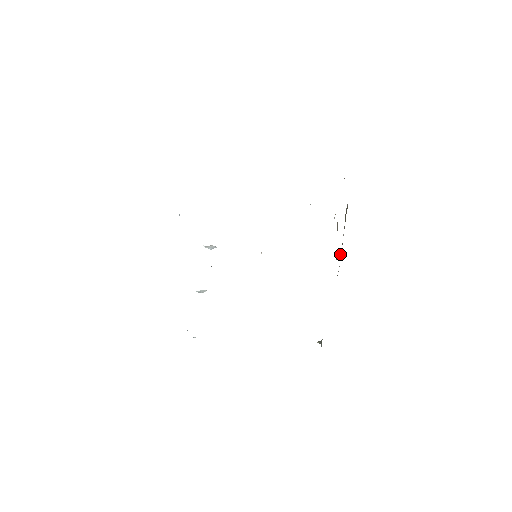
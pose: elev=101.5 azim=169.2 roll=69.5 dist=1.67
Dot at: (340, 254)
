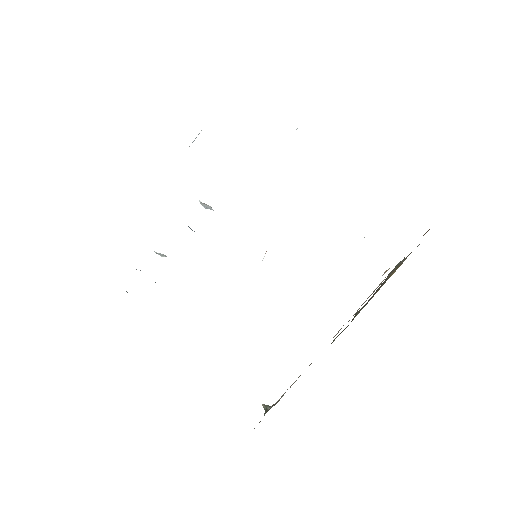
Dot at: (356, 314)
